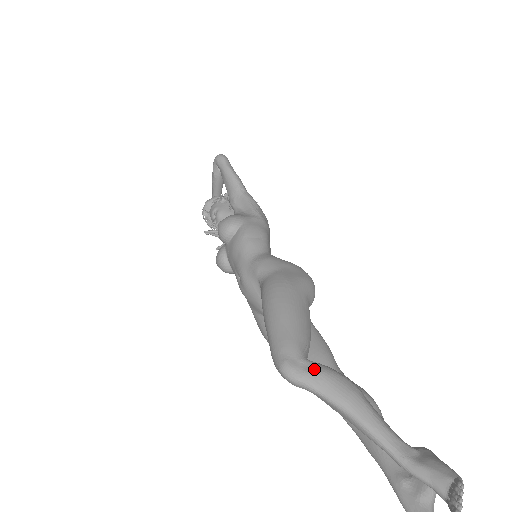
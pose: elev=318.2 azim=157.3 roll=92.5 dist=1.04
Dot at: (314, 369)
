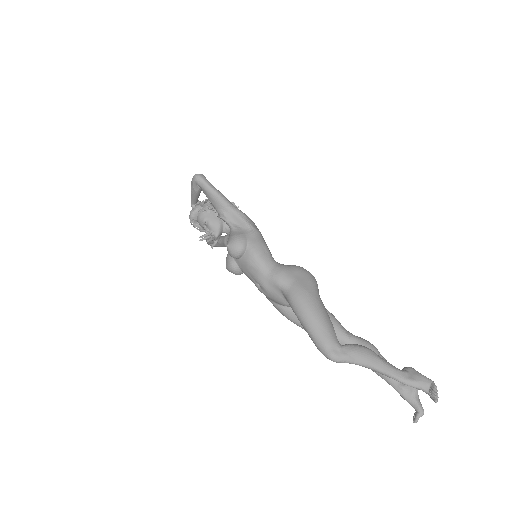
Dot at: (348, 351)
